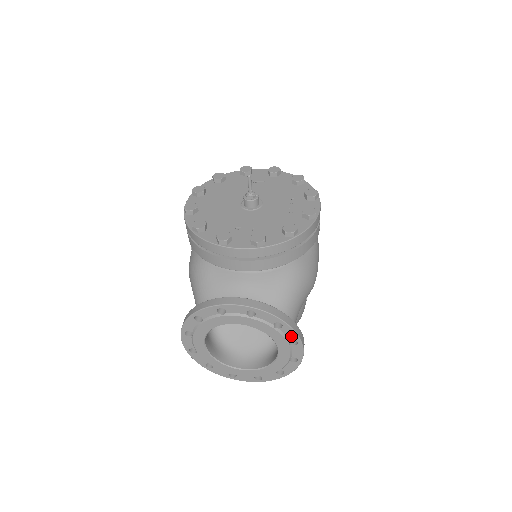
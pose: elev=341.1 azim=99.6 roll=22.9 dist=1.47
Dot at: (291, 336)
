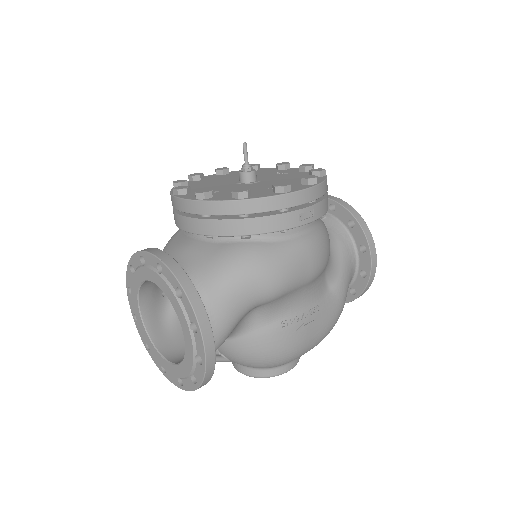
Dot at: (191, 315)
